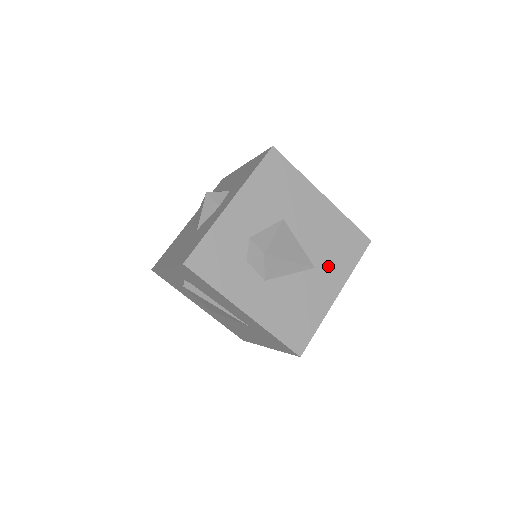
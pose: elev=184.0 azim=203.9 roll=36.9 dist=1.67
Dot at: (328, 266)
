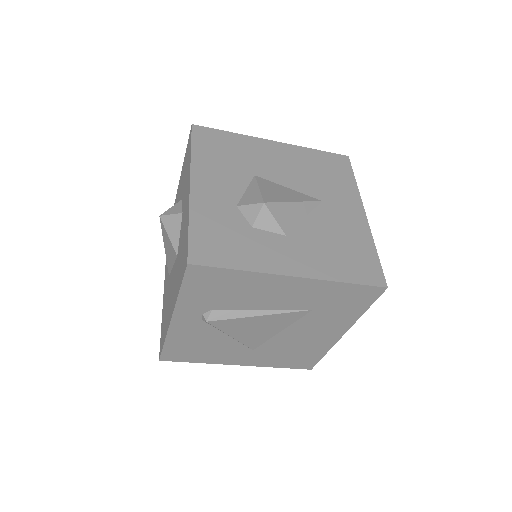
Dot at: (332, 194)
